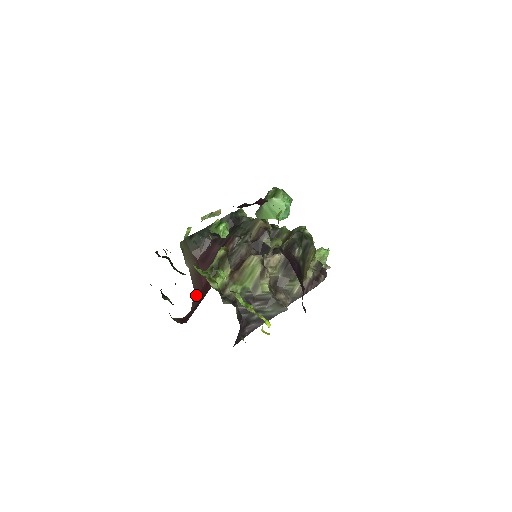
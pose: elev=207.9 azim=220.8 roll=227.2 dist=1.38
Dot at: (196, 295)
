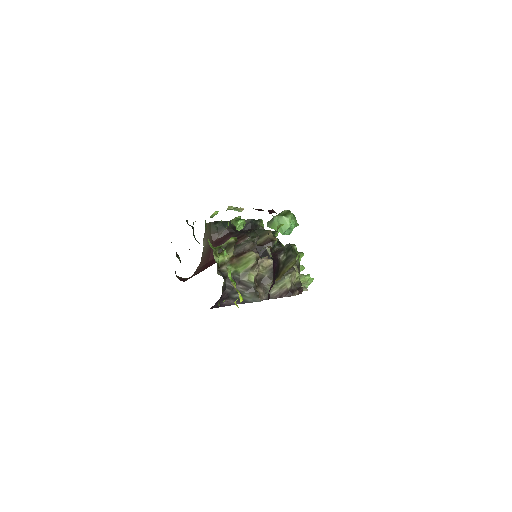
Dot at: (200, 267)
